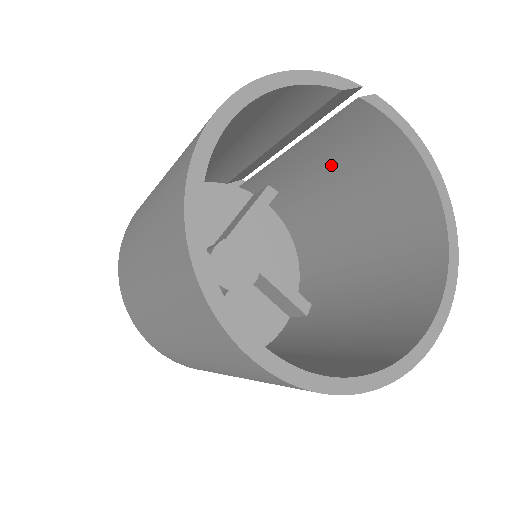
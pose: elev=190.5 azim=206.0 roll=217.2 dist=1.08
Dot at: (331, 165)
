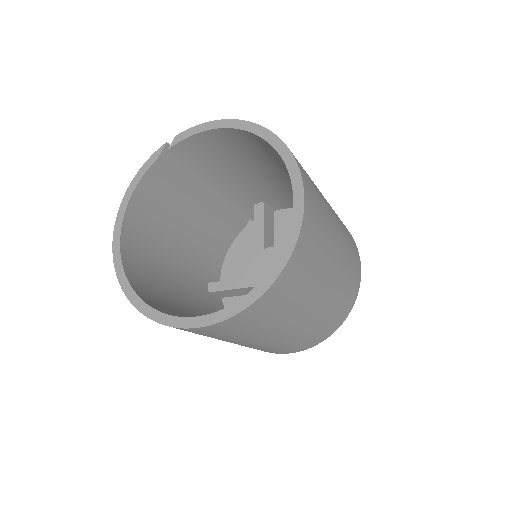
Dot at: (235, 170)
